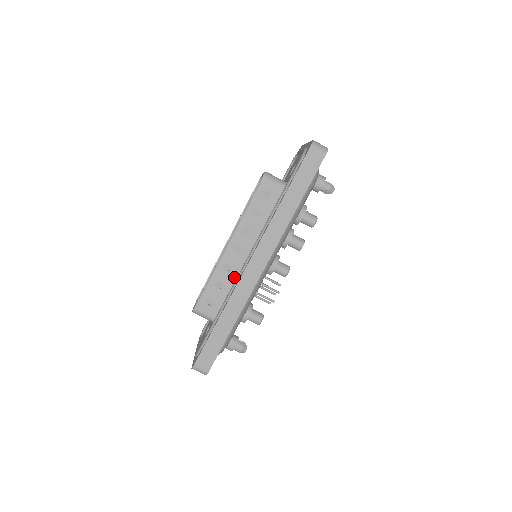
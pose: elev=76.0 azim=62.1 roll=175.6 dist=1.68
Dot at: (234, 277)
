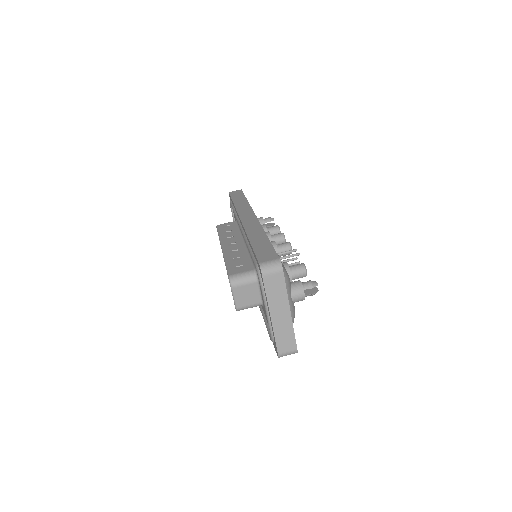
Dot at: (245, 251)
